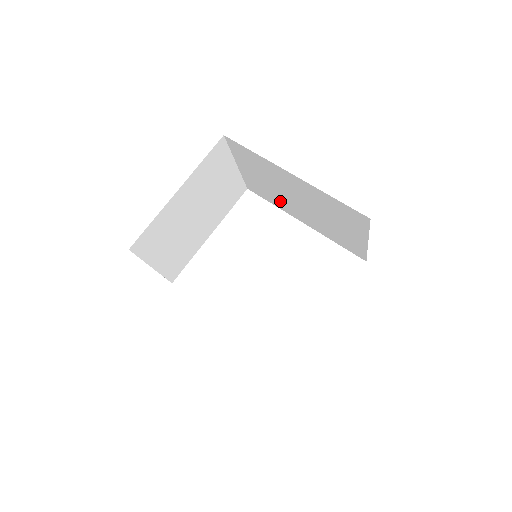
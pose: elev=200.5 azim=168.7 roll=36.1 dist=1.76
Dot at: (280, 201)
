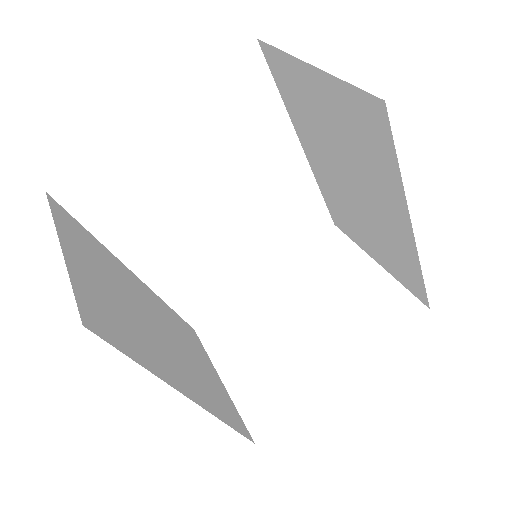
Dot at: (309, 129)
